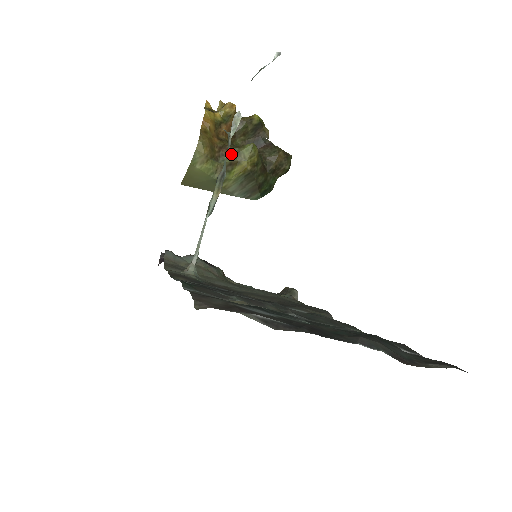
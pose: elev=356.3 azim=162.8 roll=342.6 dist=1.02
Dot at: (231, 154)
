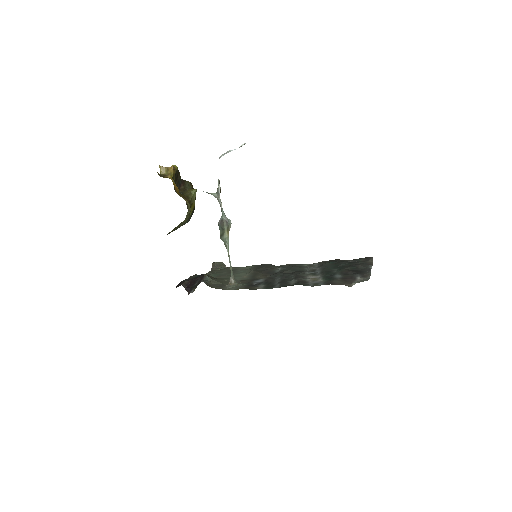
Dot at: (189, 201)
